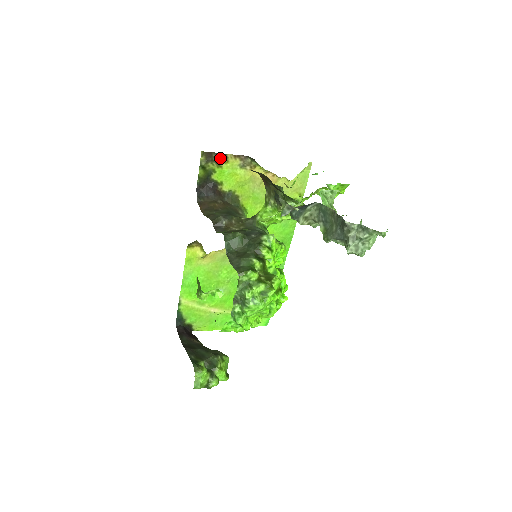
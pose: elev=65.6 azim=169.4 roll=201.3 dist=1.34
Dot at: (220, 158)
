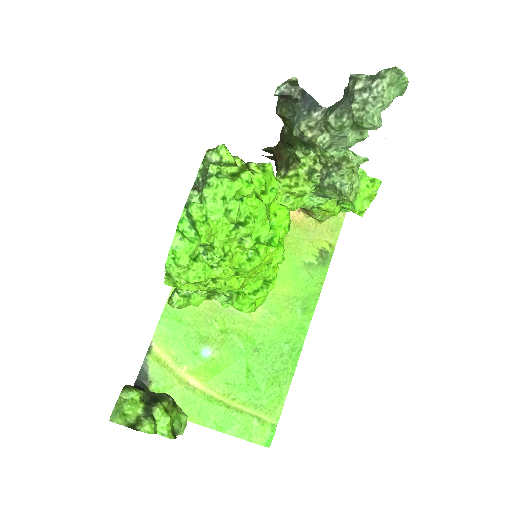
Dot at: occluded
